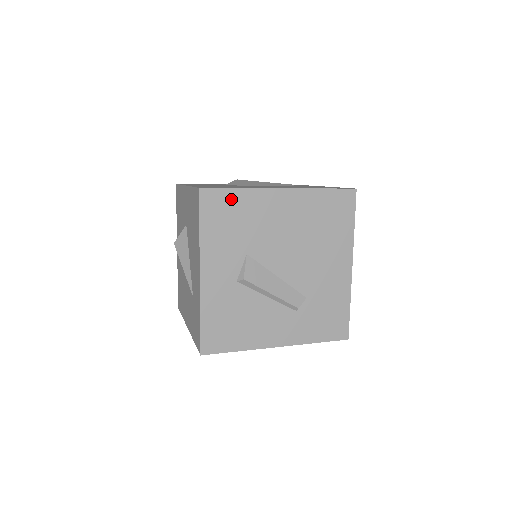
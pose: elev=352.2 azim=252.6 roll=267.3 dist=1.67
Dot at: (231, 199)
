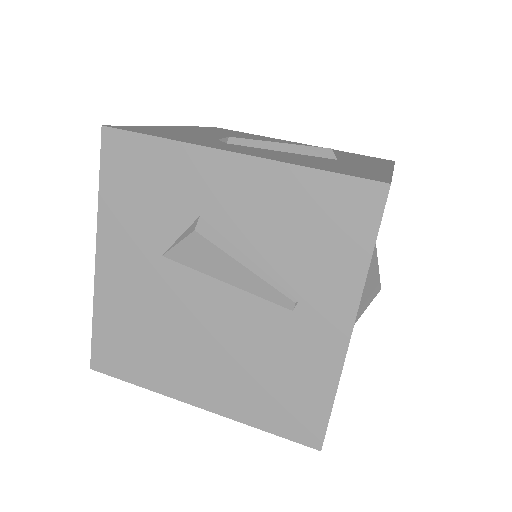
Dot at: occluded
